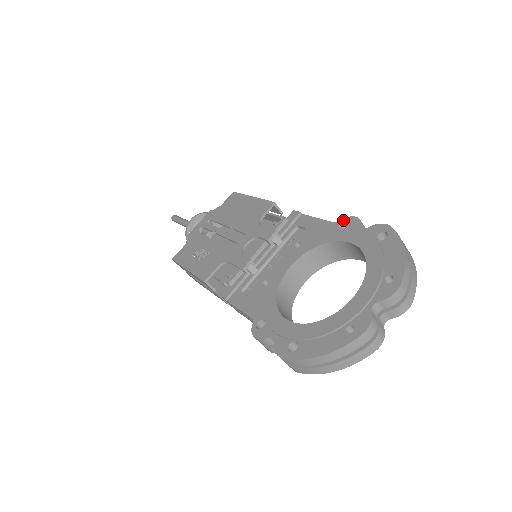
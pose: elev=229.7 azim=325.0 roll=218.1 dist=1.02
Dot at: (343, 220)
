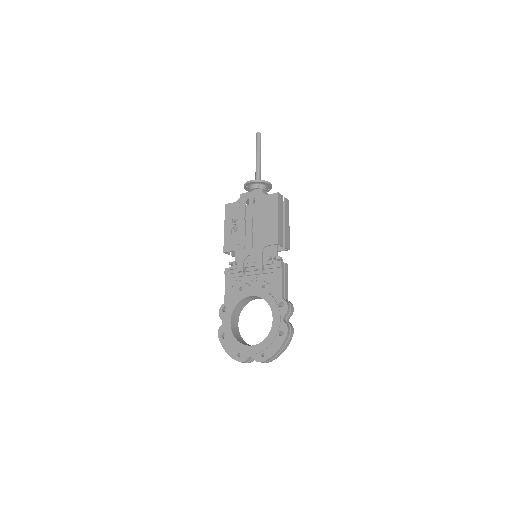
Dot at: (284, 302)
